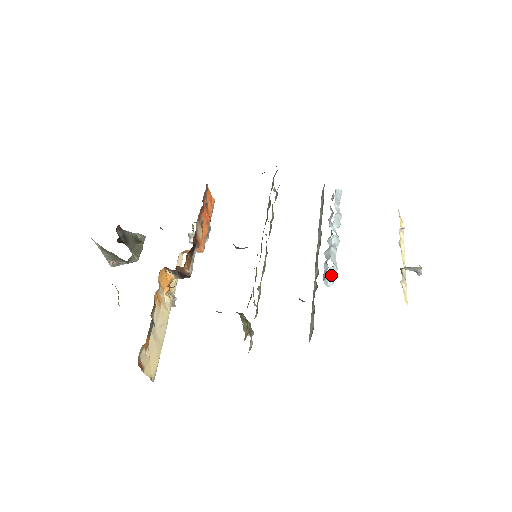
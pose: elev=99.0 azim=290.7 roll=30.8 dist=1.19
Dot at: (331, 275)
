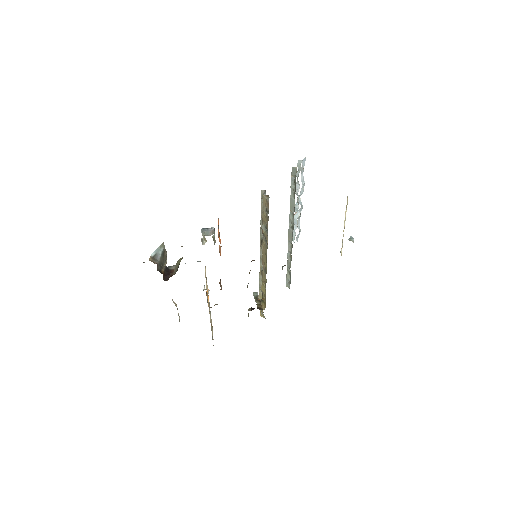
Dot at: (297, 238)
